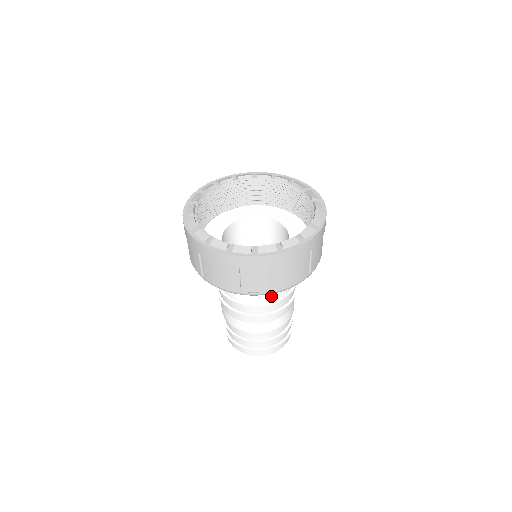
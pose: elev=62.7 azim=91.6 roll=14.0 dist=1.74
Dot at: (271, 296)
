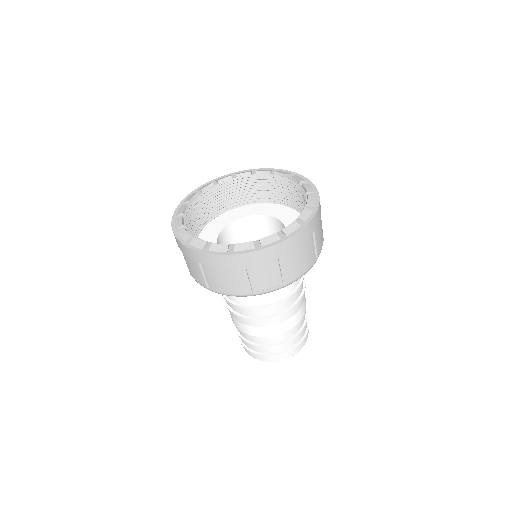
Dot at: (282, 292)
